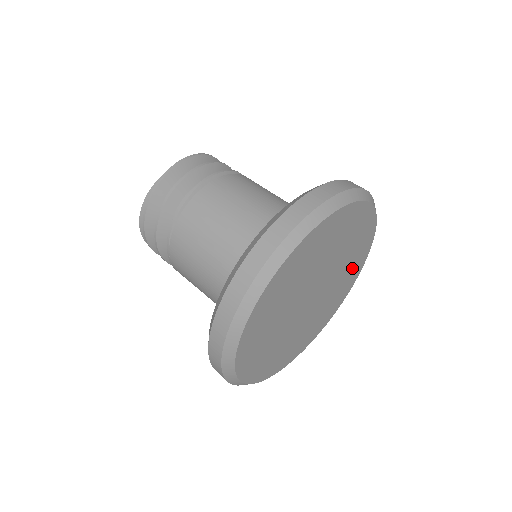
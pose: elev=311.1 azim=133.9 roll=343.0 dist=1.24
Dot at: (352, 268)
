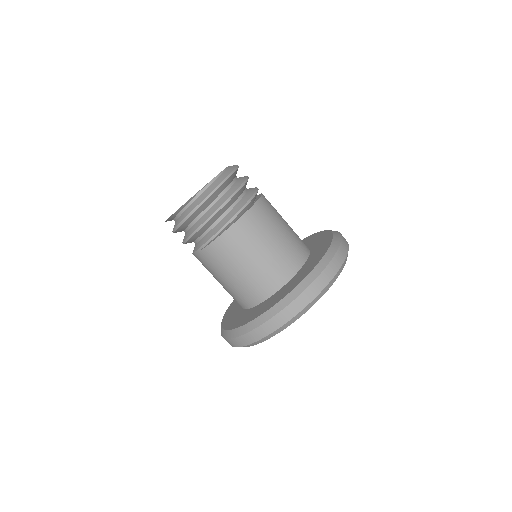
Dot at: occluded
